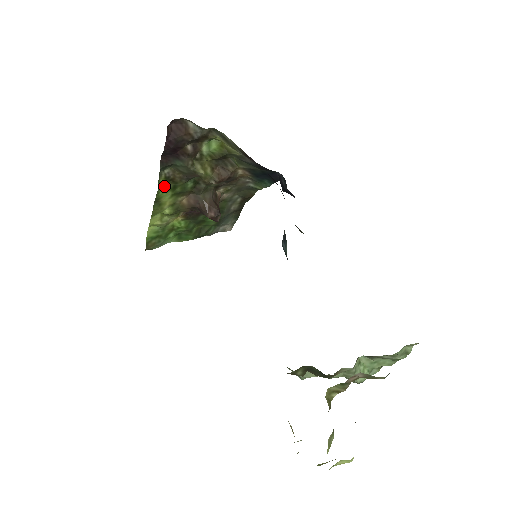
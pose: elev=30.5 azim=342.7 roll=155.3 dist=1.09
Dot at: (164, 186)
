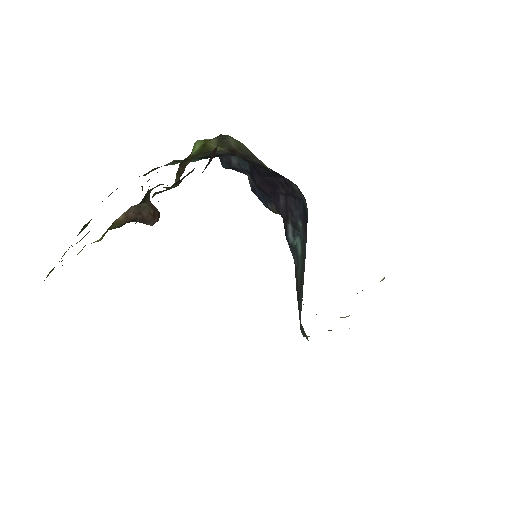
Dot at: occluded
